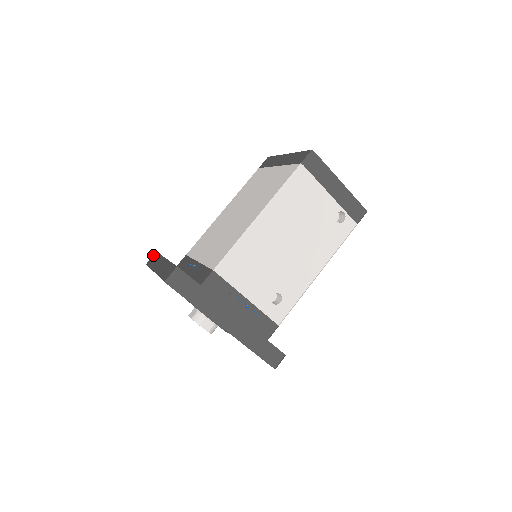
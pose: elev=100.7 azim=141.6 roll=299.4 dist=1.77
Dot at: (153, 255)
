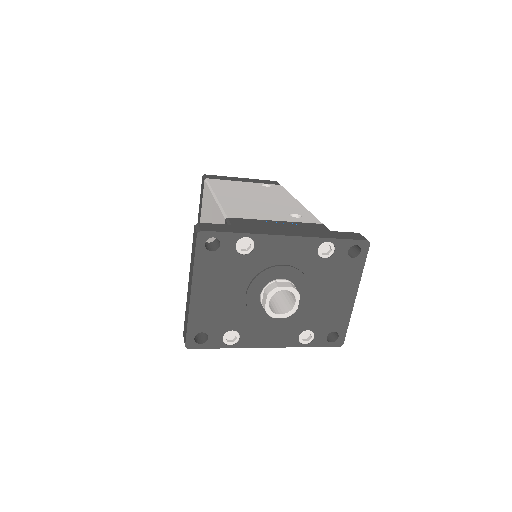
Dot at: occluded
